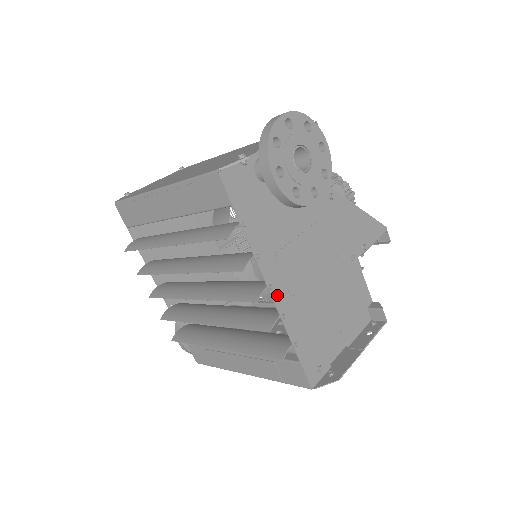
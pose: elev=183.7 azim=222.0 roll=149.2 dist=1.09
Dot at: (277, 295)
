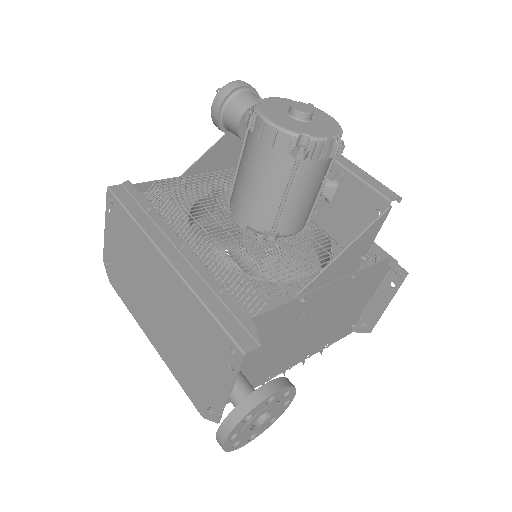
Dot at: (296, 362)
